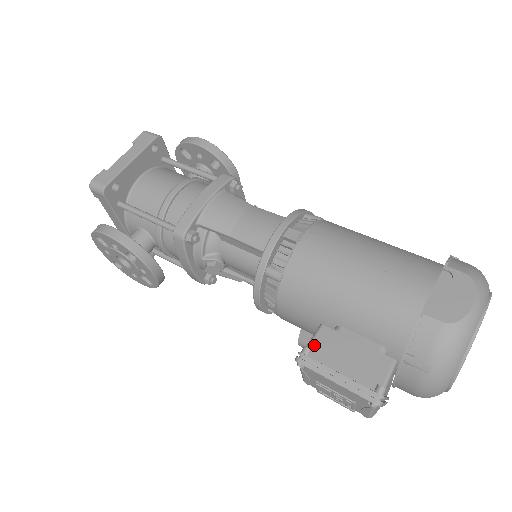
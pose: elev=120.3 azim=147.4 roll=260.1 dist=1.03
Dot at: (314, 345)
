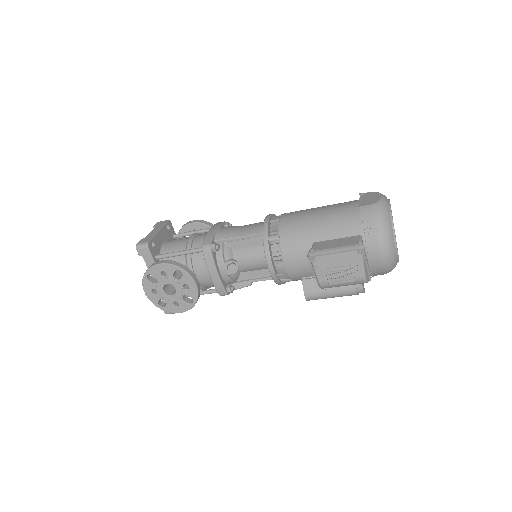
Dot at: (314, 249)
